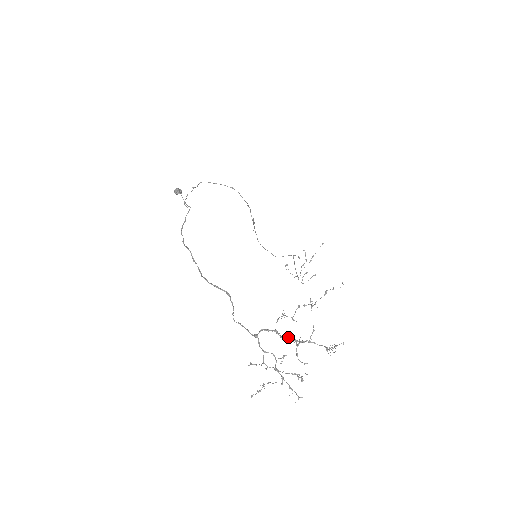
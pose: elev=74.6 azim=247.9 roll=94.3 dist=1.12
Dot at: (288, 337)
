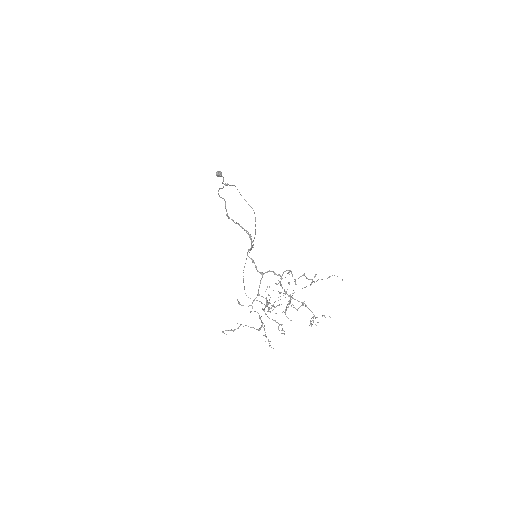
Dot at: (285, 292)
